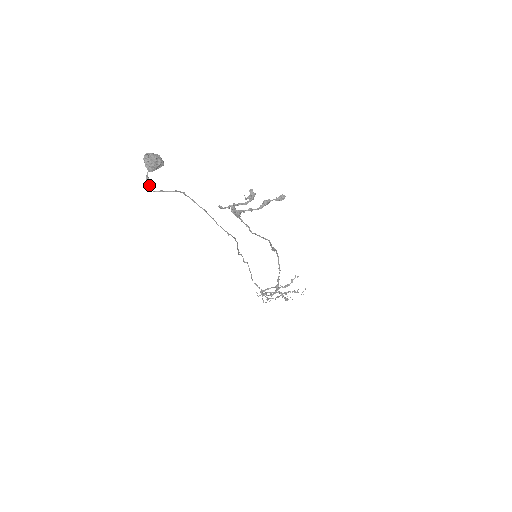
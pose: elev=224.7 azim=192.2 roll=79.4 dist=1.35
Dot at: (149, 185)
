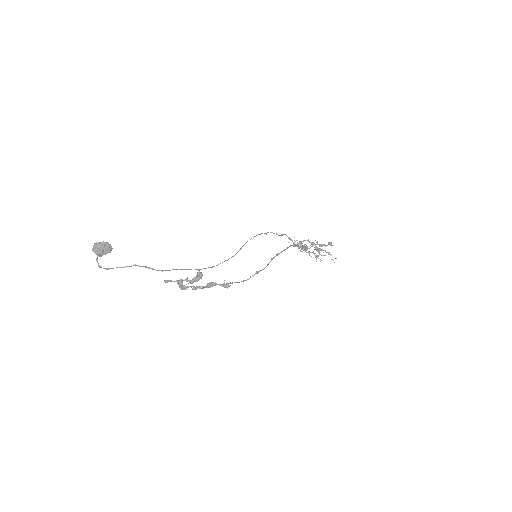
Dot at: (98, 266)
